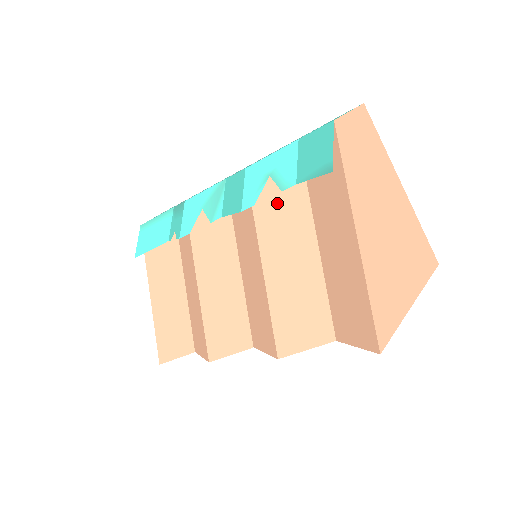
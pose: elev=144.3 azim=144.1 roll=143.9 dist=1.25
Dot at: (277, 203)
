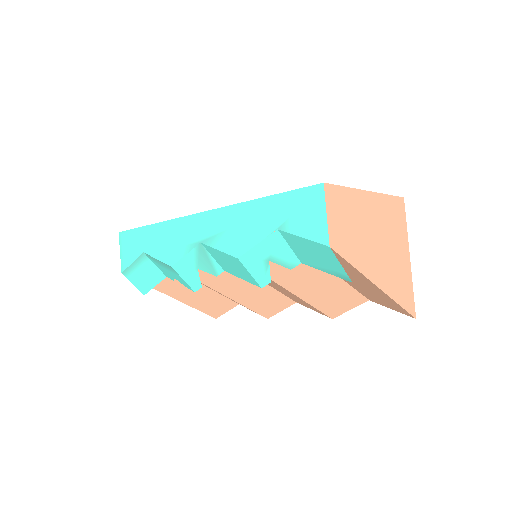
Dot at: occluded
